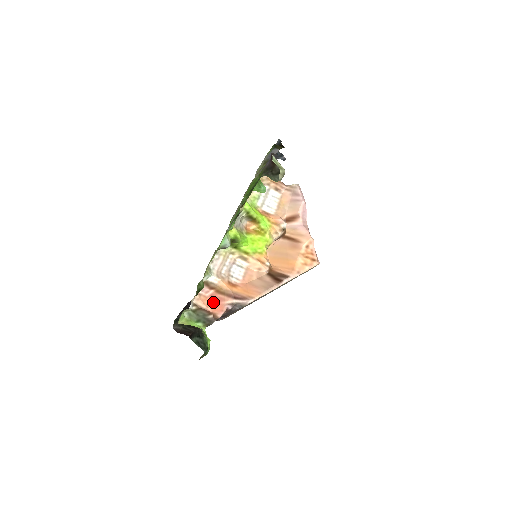
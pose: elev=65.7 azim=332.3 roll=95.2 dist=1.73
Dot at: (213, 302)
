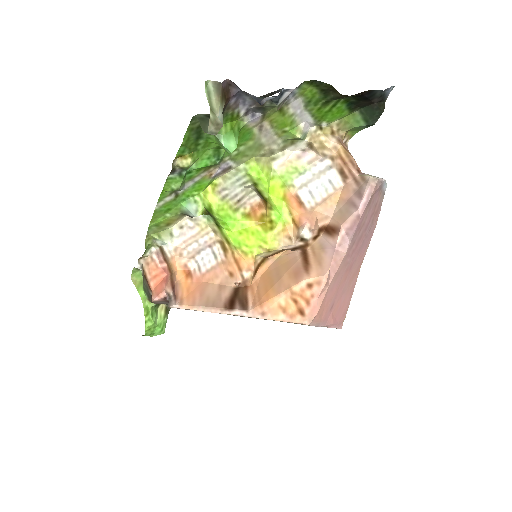
Dot at: (161, 278)
